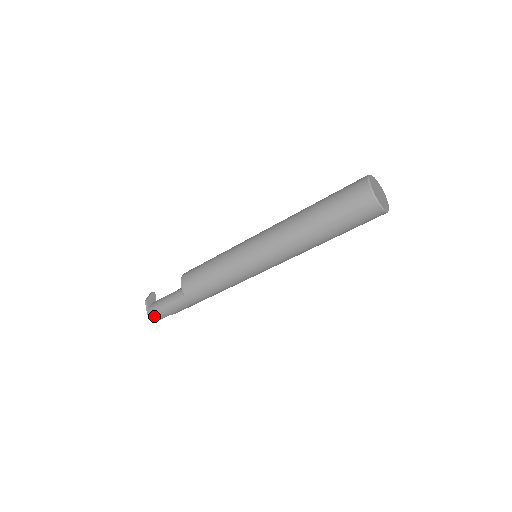
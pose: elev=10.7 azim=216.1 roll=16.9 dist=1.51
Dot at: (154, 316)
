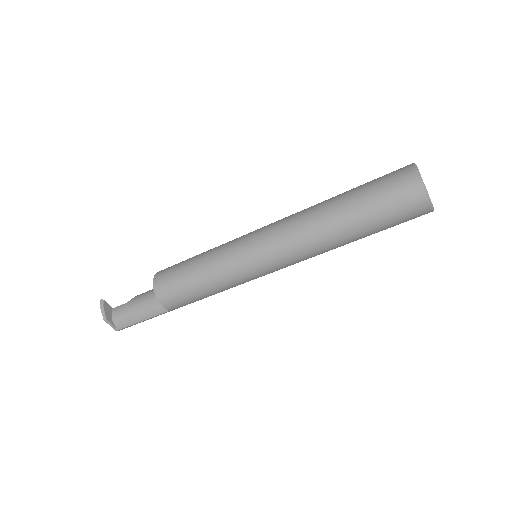
Dot at: occluded
